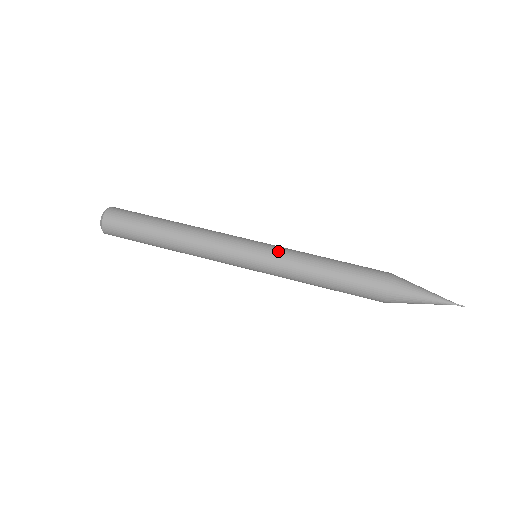
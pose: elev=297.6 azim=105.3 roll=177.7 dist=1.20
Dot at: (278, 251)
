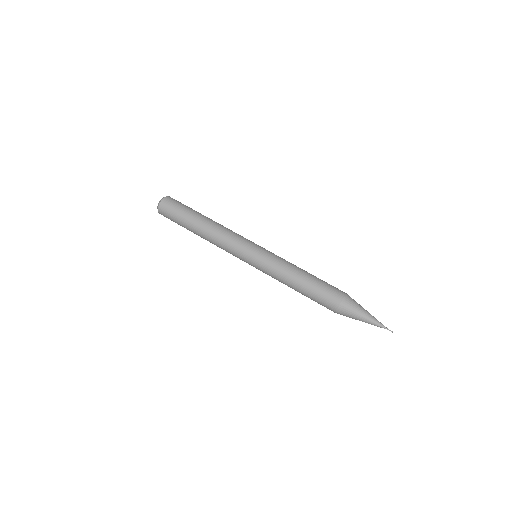
Dot at: (266, 263)
